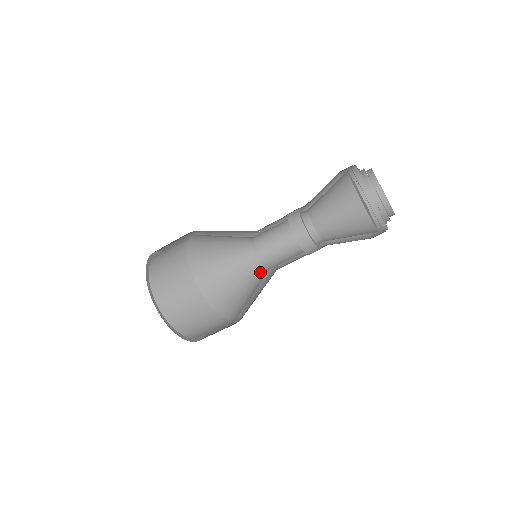
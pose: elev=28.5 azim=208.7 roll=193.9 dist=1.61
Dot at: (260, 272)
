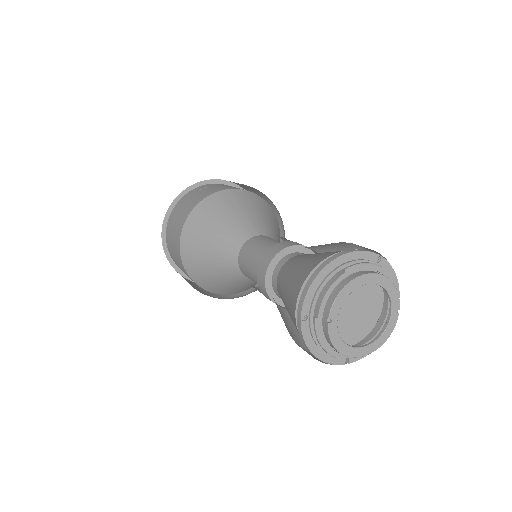
Dot at: (253, 281)
